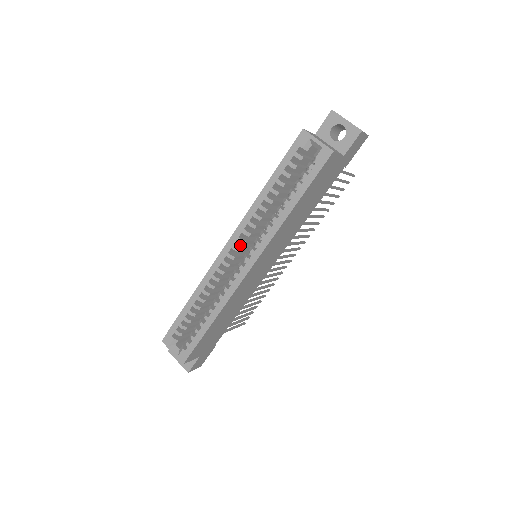
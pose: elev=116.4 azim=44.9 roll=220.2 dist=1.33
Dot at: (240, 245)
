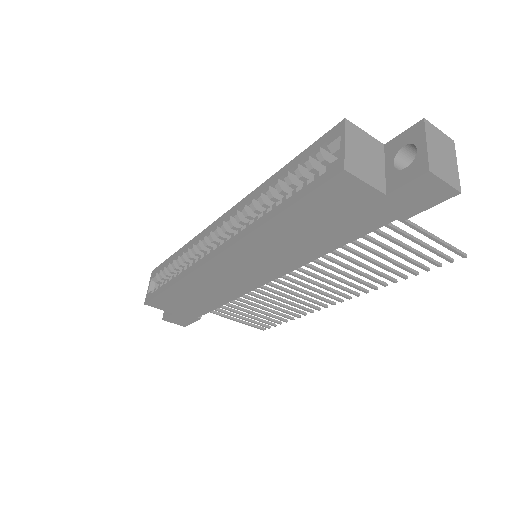
Dot at: occluded
